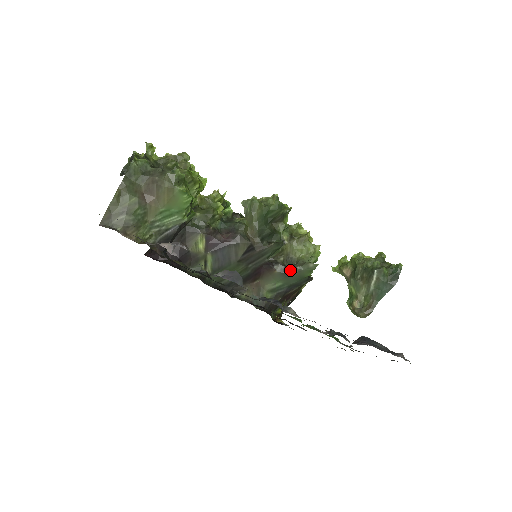
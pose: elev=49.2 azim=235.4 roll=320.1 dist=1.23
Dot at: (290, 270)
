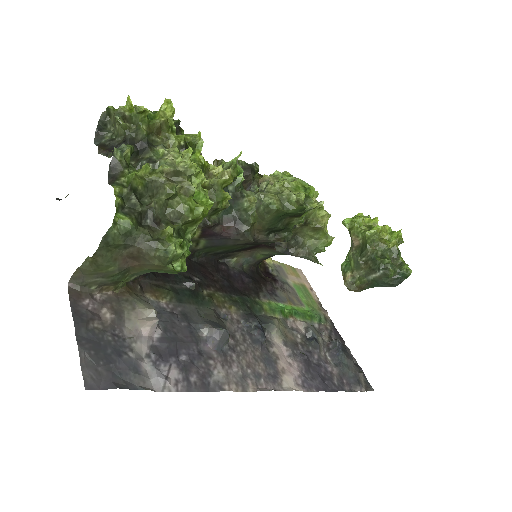
Dot at: (291, 253)
